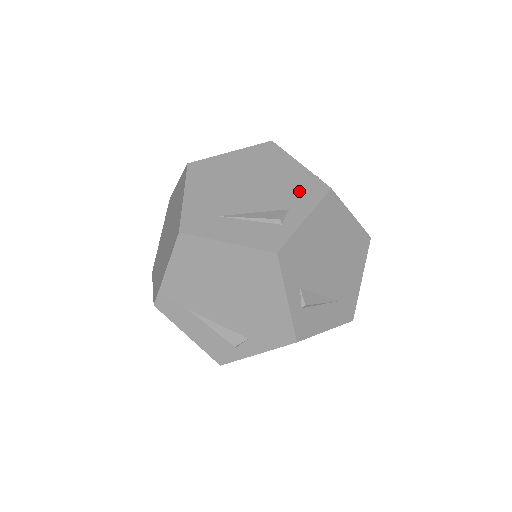
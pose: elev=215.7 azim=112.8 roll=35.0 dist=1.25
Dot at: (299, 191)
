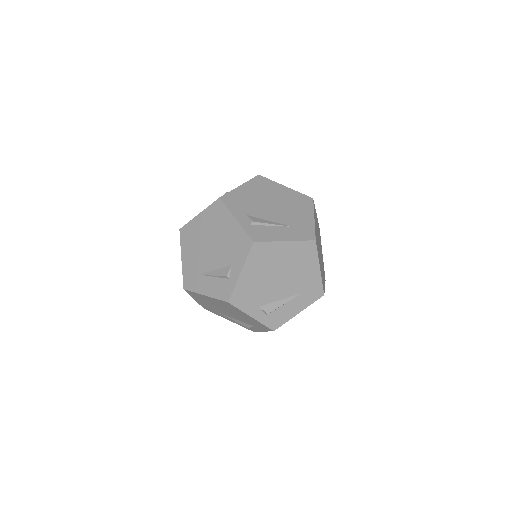
Dot at: occluded
